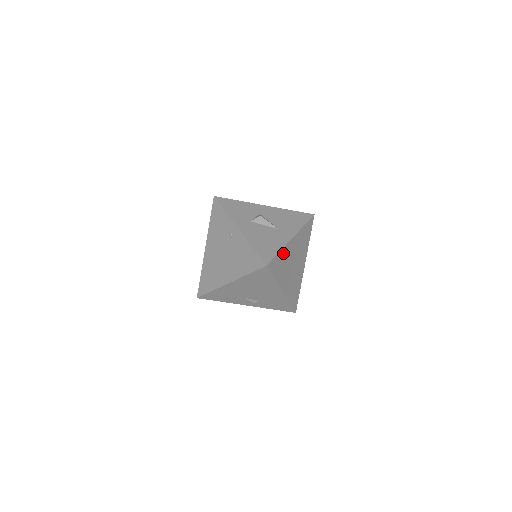
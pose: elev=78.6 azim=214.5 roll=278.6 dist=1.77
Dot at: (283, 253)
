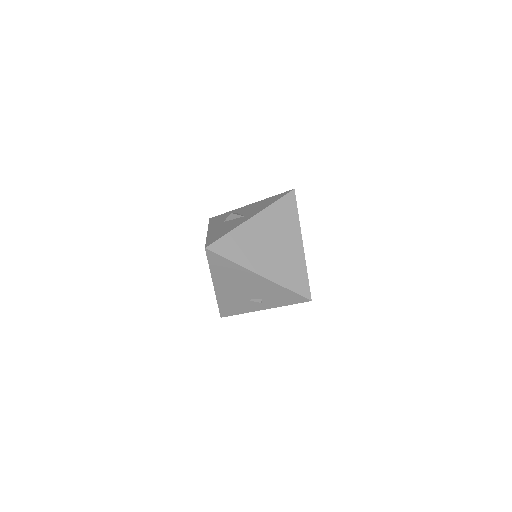
Dot at: (238, 234)
